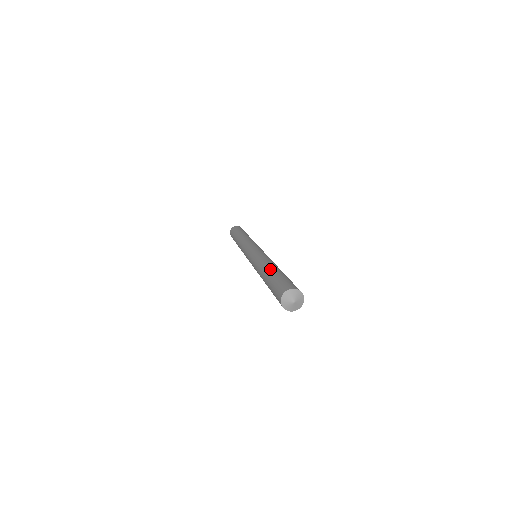
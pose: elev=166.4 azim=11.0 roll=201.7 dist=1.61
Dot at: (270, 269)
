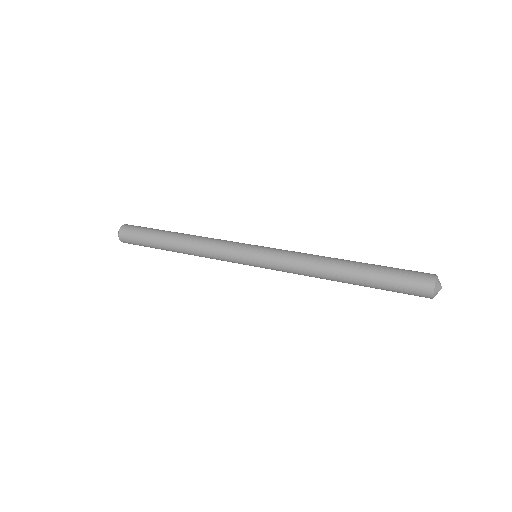
Dot at: (354, 268)
